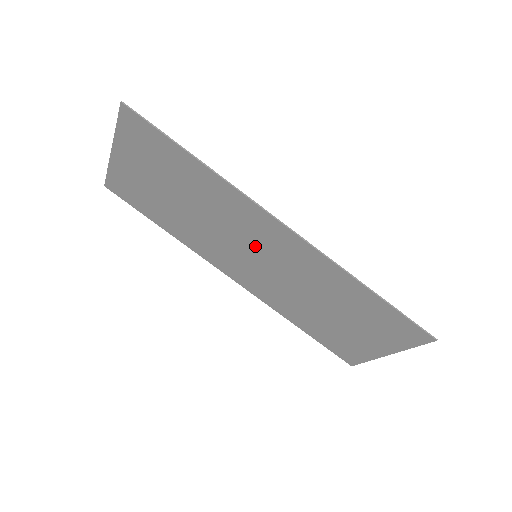
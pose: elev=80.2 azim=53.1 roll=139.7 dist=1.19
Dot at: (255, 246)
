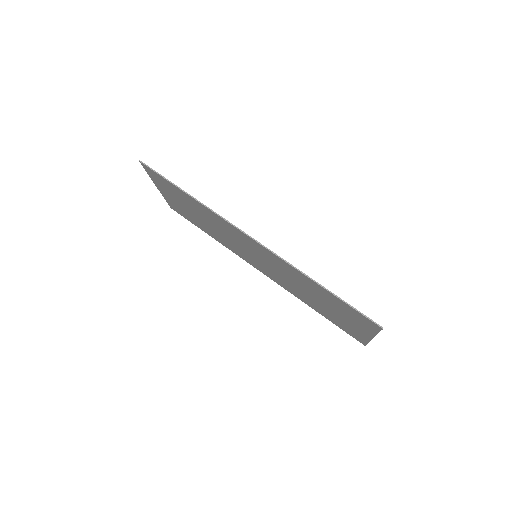
Dot at: (250, 249)
